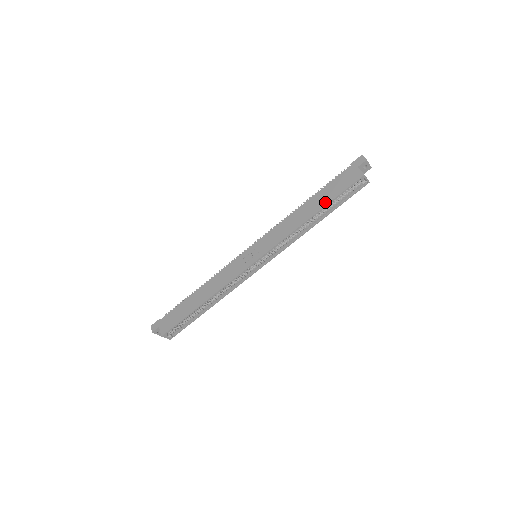
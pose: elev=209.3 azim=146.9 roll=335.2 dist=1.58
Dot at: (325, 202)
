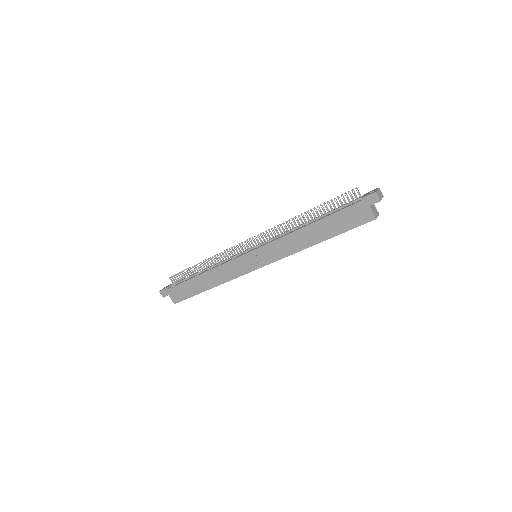
Dot at: (330, 234)
